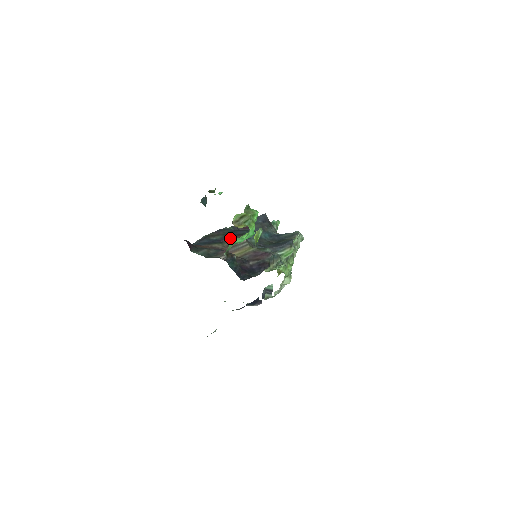
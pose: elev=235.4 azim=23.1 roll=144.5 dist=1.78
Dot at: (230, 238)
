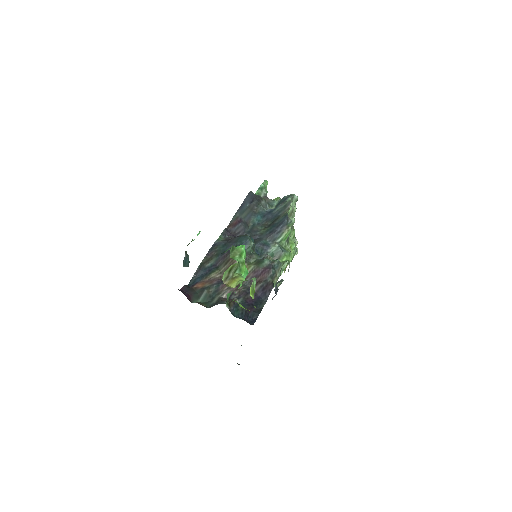
Dot at: (224, 258)
